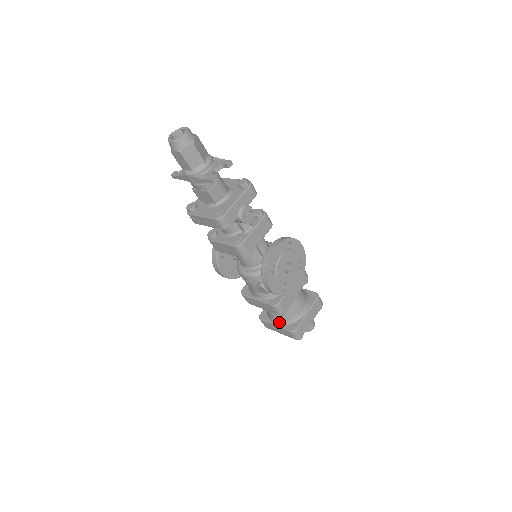
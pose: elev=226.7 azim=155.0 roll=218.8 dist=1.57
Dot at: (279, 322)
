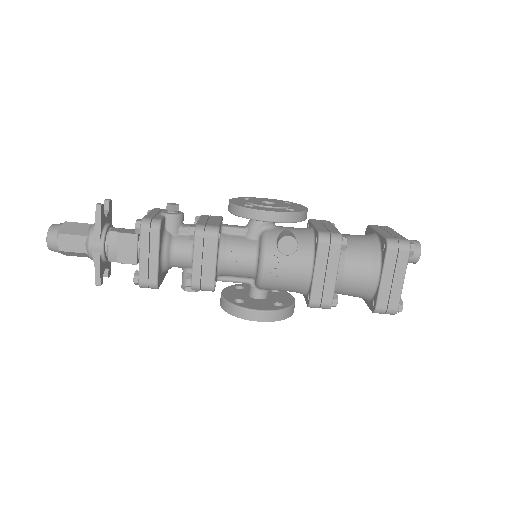
Dot at: (375, 269)
